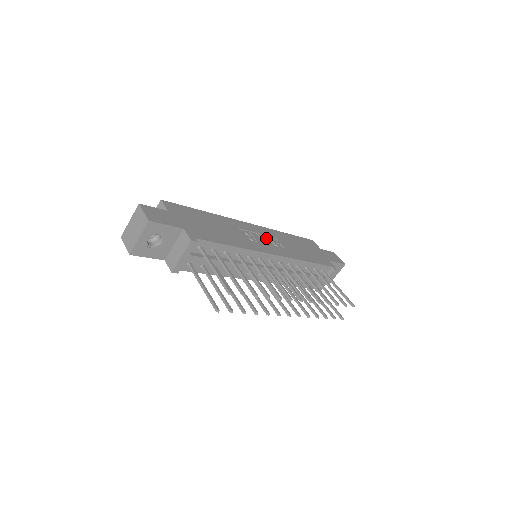
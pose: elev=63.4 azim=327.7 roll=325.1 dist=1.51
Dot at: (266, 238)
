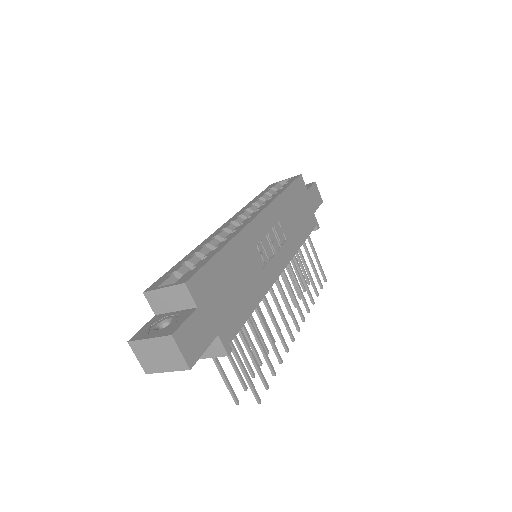
Dot at: (272, 234)
